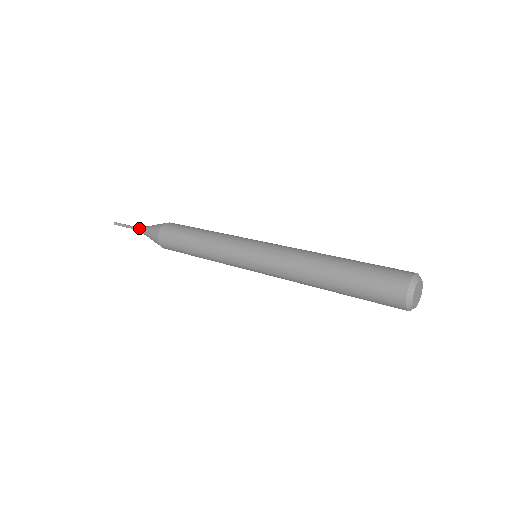
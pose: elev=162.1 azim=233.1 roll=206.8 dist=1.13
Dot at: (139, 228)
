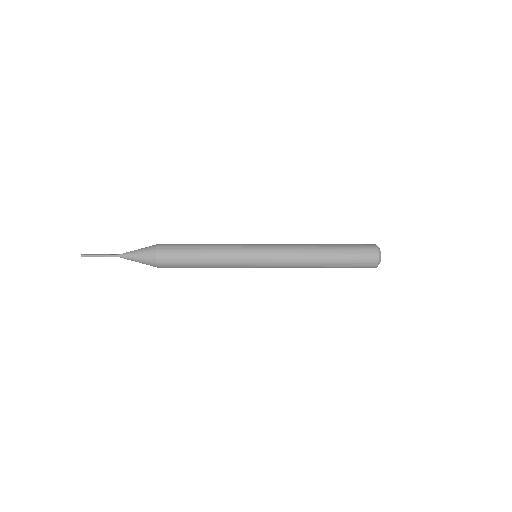
Dot at: (120, 254)
